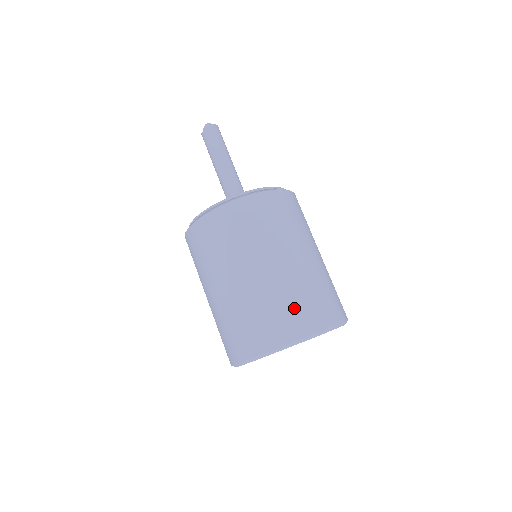
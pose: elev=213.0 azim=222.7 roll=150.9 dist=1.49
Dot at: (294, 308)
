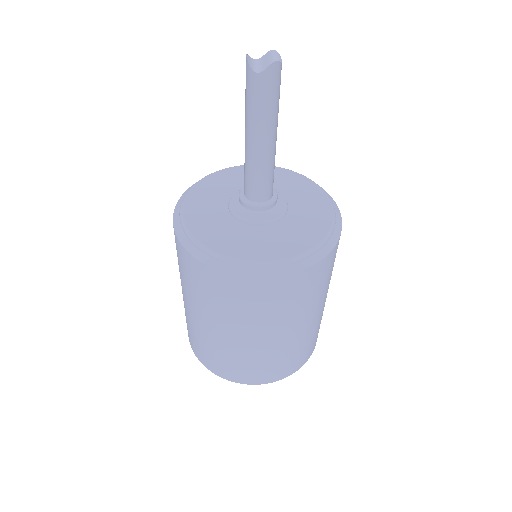
Dot at: (311, 344)
